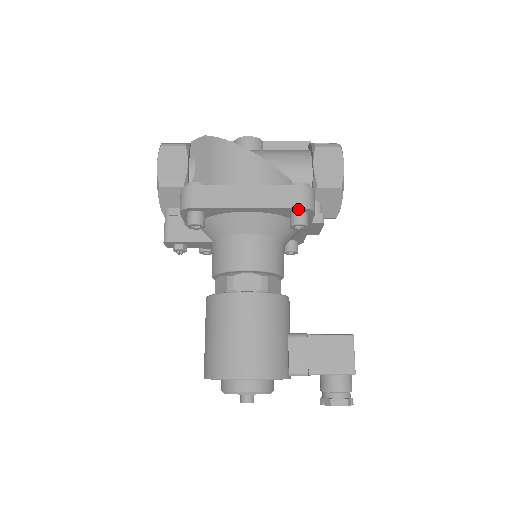
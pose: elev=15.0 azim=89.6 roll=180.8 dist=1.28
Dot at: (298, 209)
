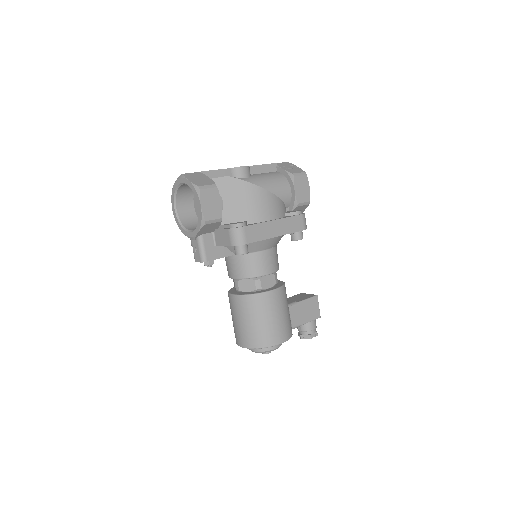
Dot at: (301, 230)
